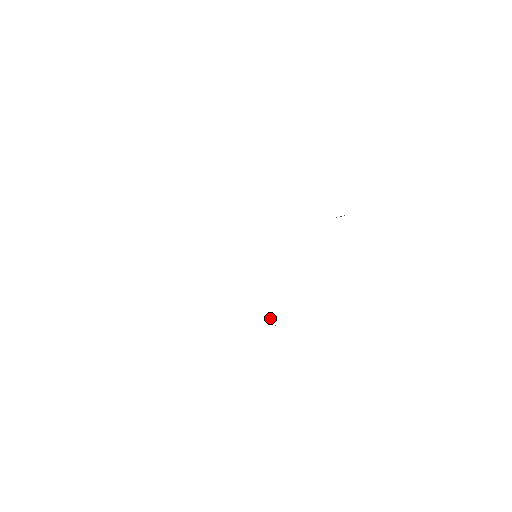
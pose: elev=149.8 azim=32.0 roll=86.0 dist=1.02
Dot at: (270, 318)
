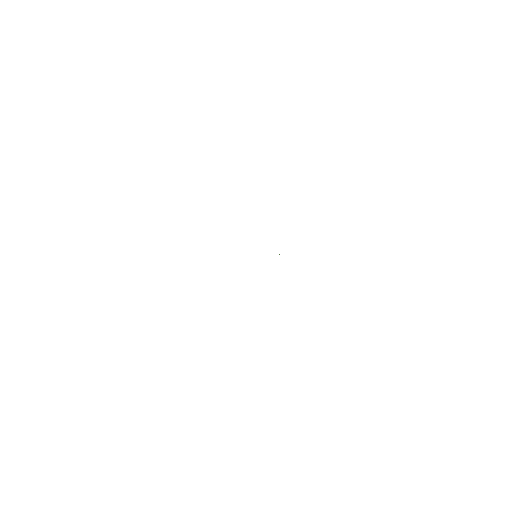
Dot at: occluded
